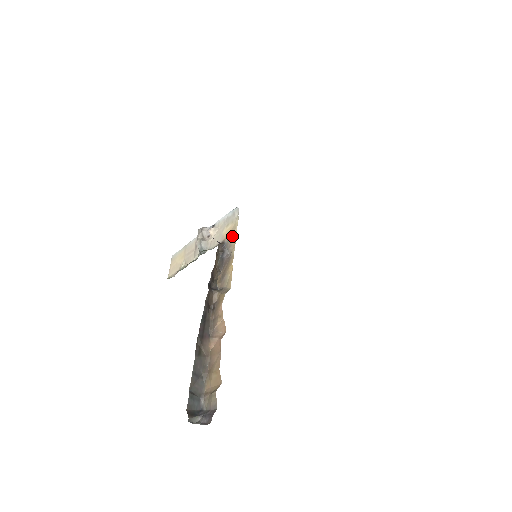
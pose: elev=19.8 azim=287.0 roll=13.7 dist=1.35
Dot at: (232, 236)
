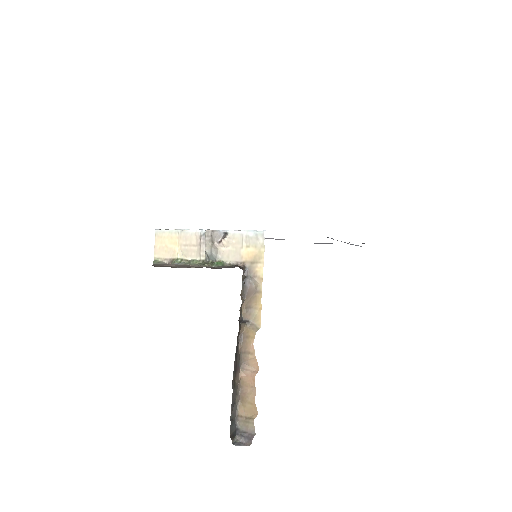
Dot at: (257, 266)
